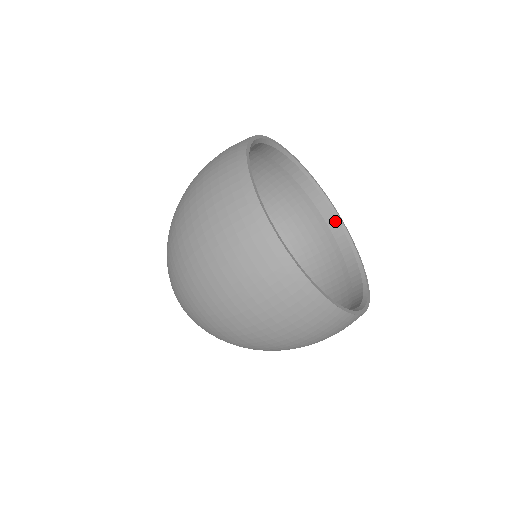
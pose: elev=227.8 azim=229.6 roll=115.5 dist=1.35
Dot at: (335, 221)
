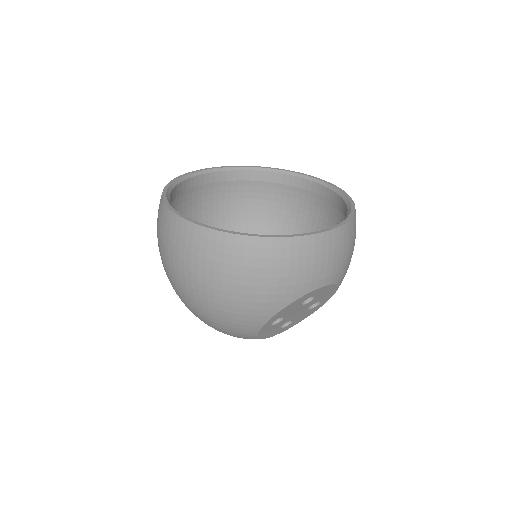
Dot at: (336, 196)
